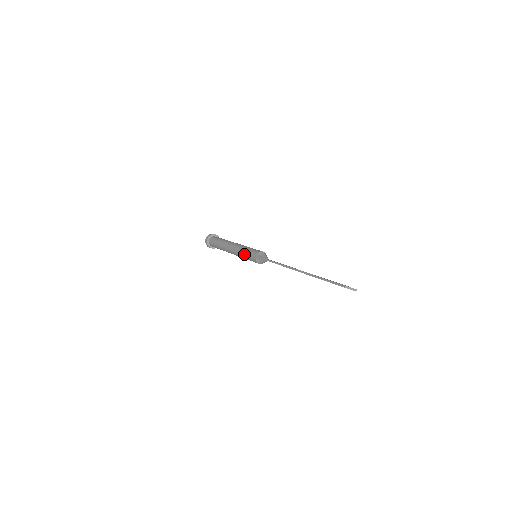
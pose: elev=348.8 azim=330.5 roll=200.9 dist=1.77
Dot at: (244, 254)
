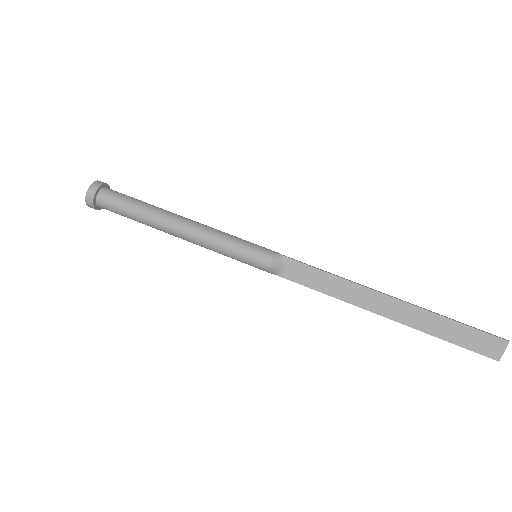
Dot at: occluded
